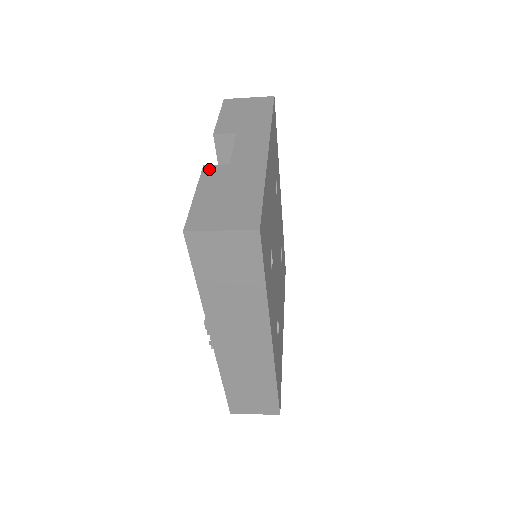
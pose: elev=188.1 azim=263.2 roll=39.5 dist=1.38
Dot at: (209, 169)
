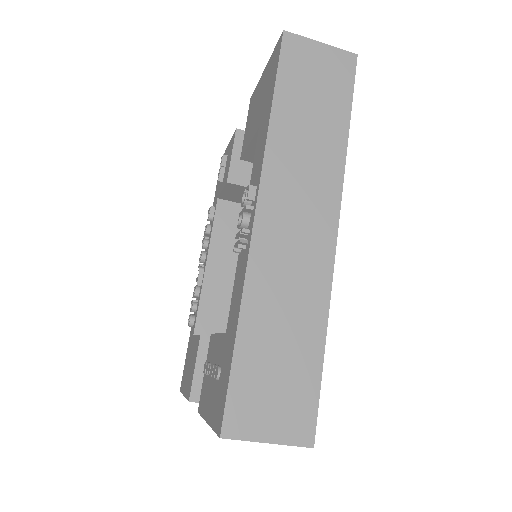
Dot at: occluded
